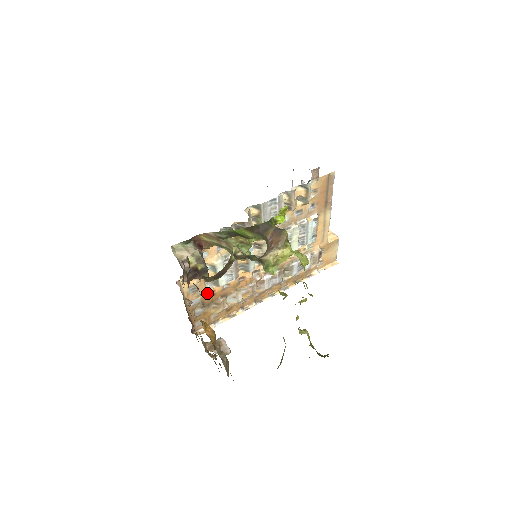
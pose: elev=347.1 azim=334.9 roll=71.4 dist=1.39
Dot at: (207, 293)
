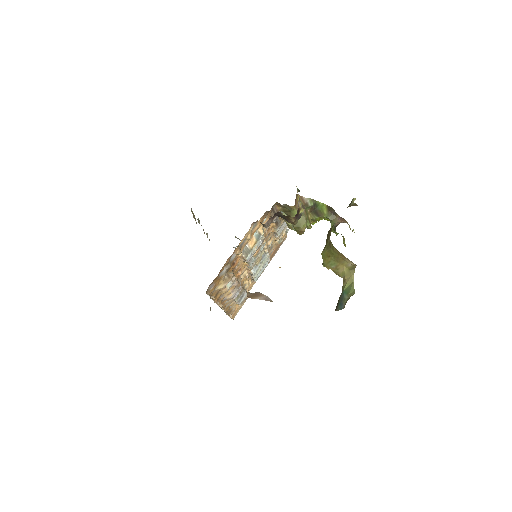
Dot at: (236, 258)
